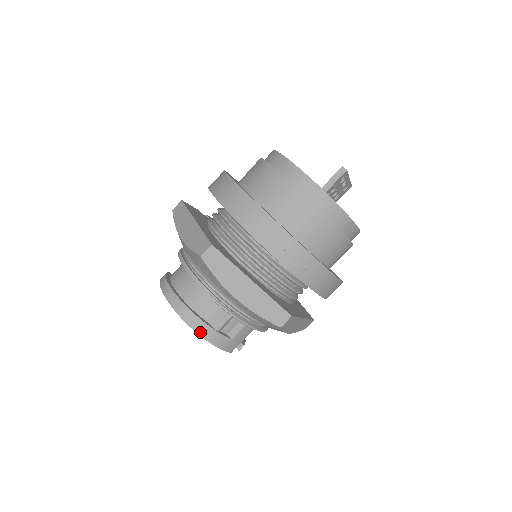
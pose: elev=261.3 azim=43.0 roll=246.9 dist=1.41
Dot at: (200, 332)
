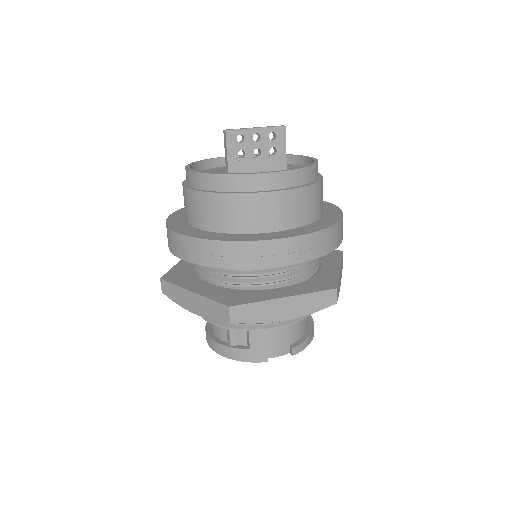
Dot at: (221, 353)
